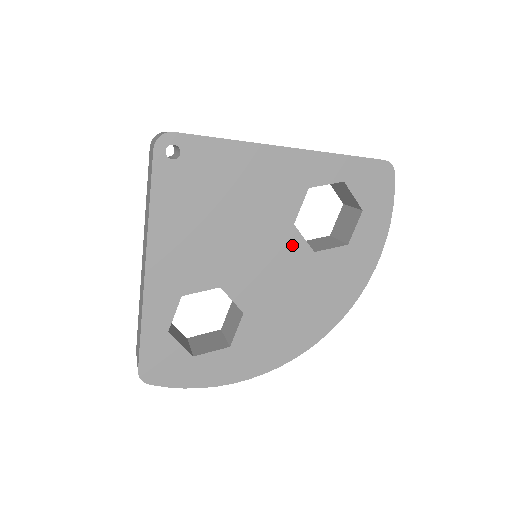
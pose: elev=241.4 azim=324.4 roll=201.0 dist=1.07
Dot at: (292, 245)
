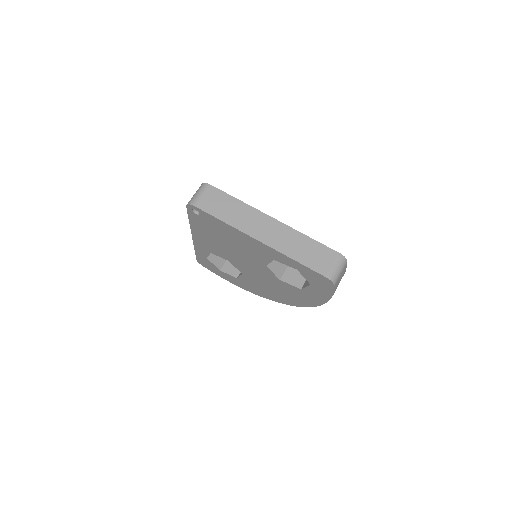
Dot at: (266, 271)
